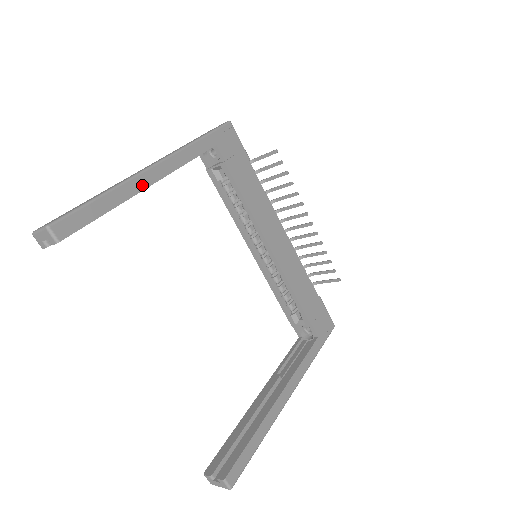
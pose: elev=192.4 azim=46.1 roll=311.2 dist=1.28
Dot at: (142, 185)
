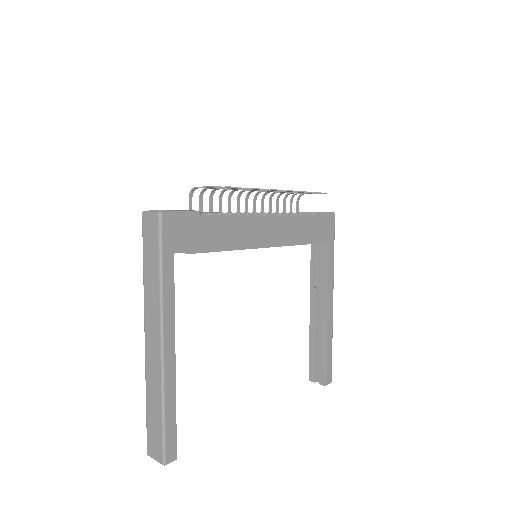
Dot at: (172, 368)
